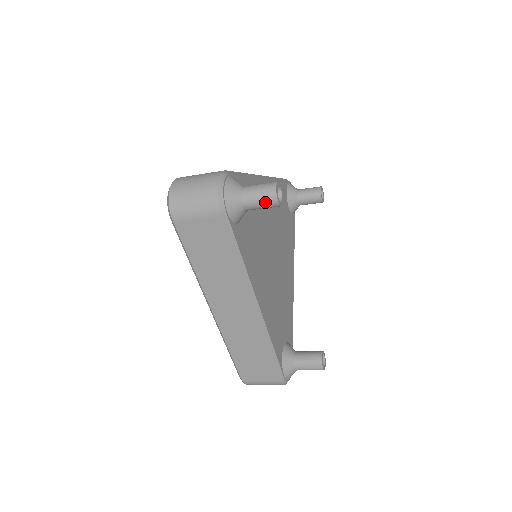
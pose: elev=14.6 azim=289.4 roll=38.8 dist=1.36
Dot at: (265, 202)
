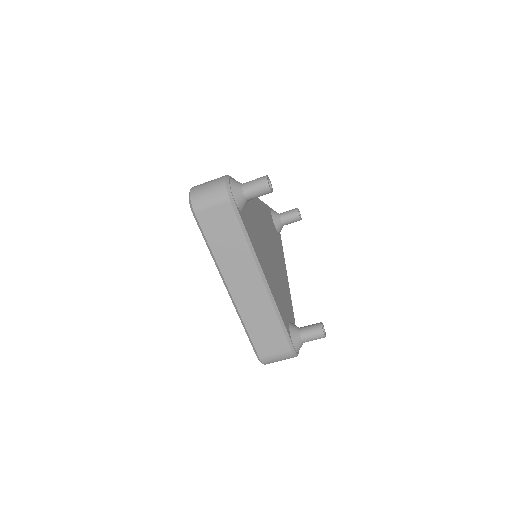
Dot at: (260, 189)
